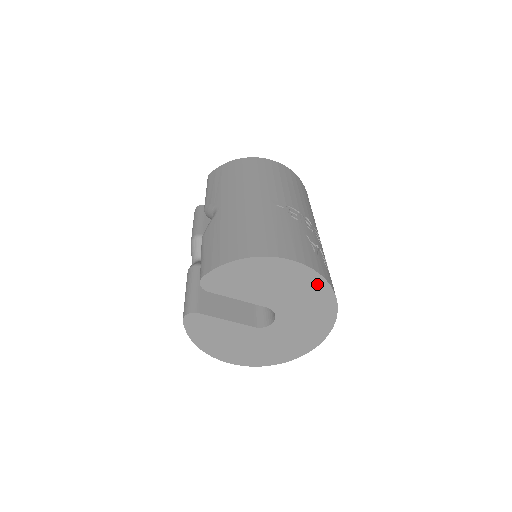
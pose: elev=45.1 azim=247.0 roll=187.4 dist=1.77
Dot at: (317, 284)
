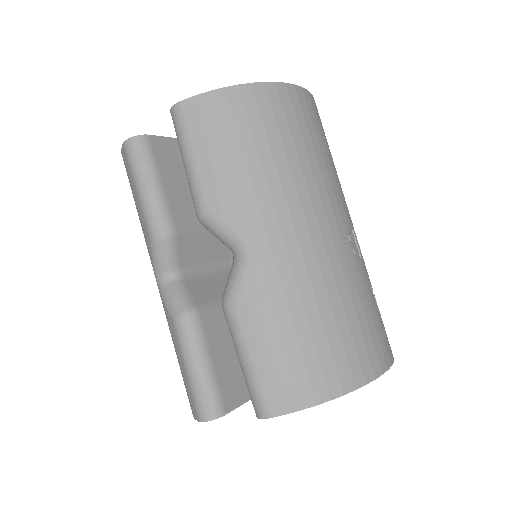
Dot at: occluded
